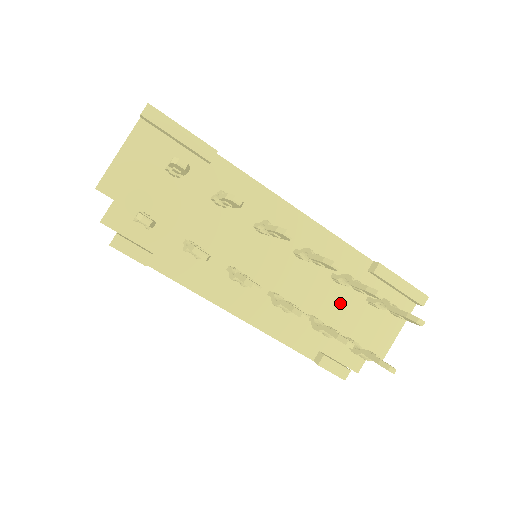
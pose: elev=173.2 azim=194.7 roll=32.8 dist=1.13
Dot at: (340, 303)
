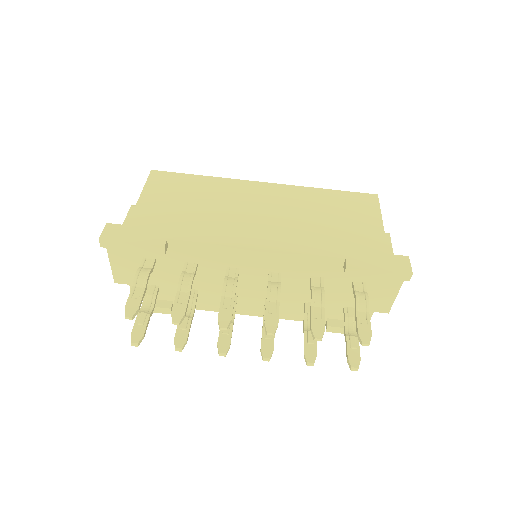
Dot at: (329, 290)
